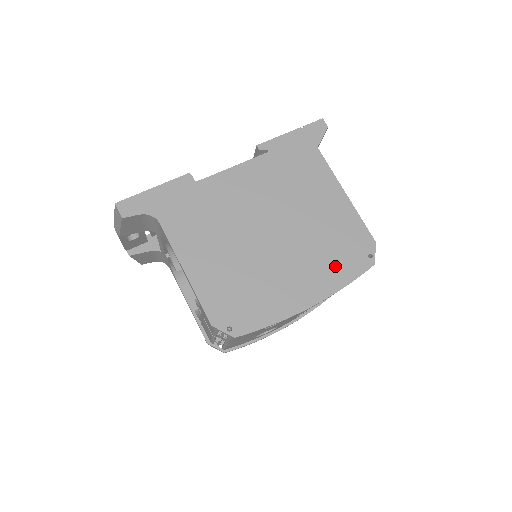
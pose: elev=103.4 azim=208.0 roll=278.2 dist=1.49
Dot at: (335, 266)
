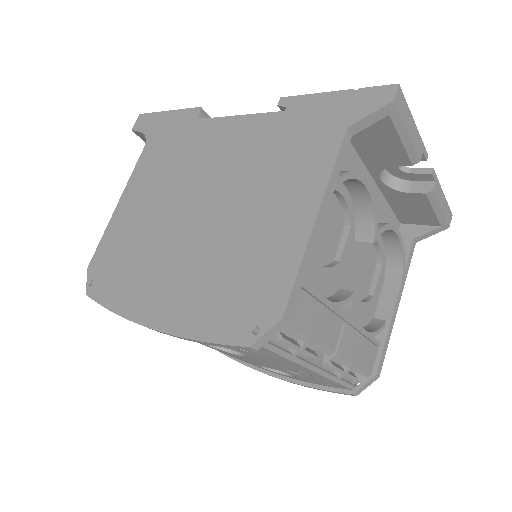
Dot at: (209, 304)
